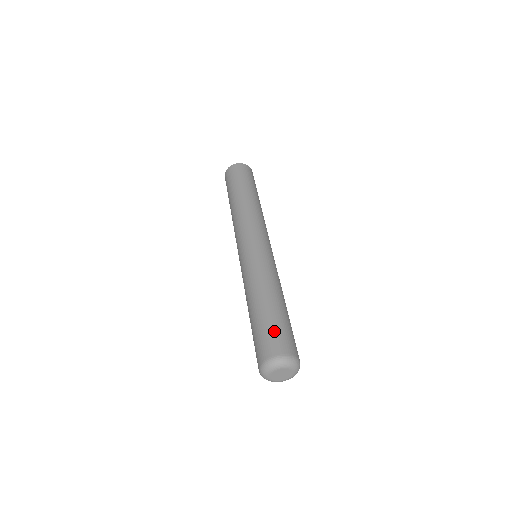
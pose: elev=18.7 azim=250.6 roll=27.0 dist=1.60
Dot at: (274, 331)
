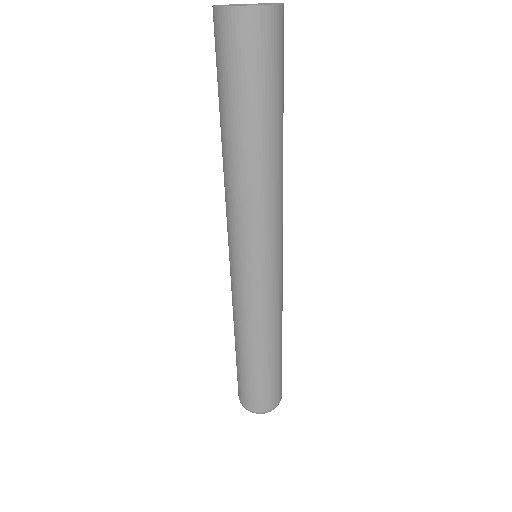
Dot at: (256, 391)
